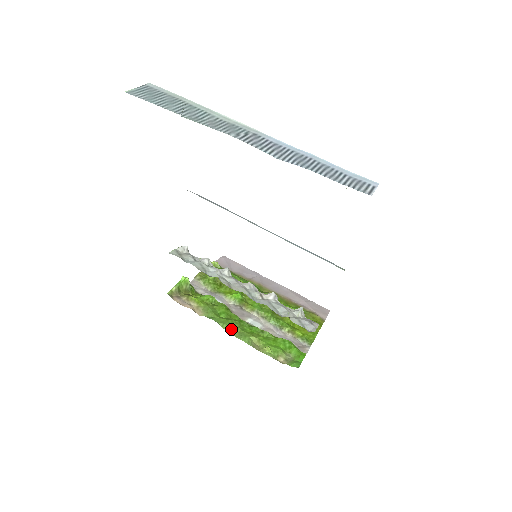
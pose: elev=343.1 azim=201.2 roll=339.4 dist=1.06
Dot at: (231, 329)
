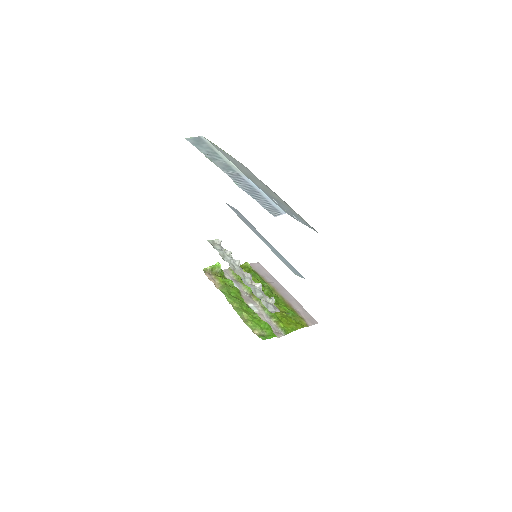
Dot at: (233, 303)
